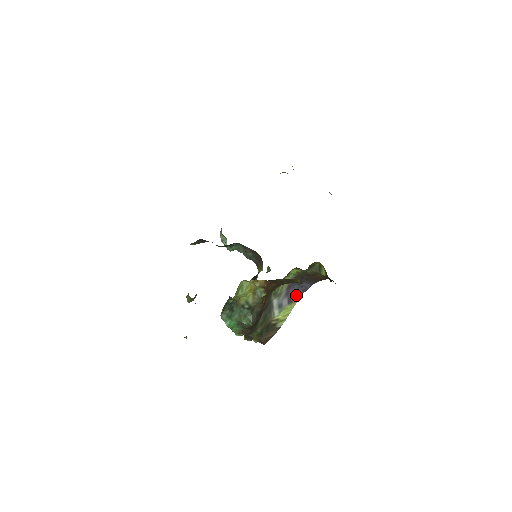
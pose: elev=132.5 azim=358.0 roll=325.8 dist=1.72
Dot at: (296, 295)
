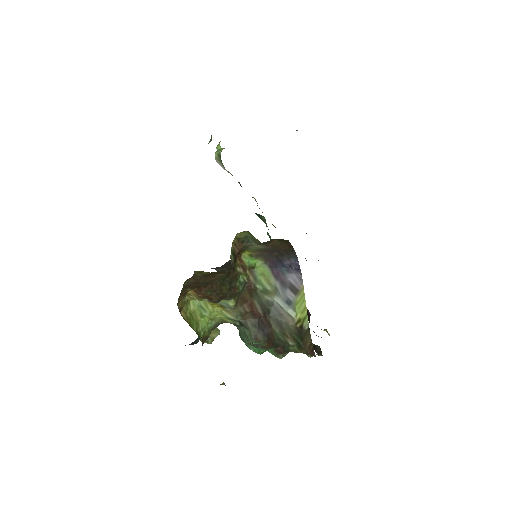
Dot at: (295, 280)
